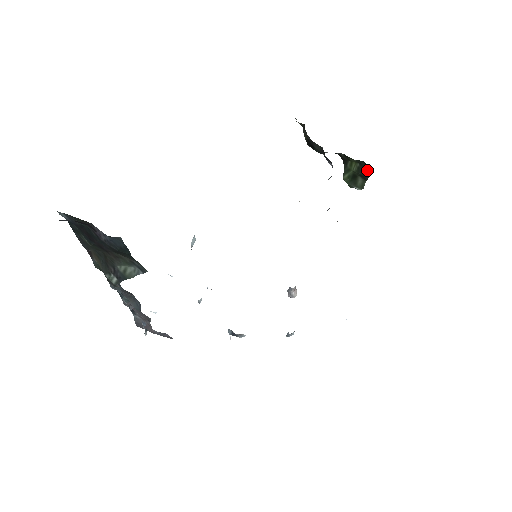
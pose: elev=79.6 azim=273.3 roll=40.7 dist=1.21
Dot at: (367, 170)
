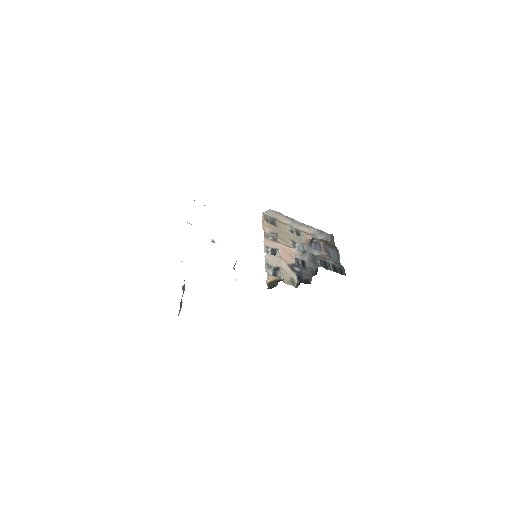
Dot at: occluded
